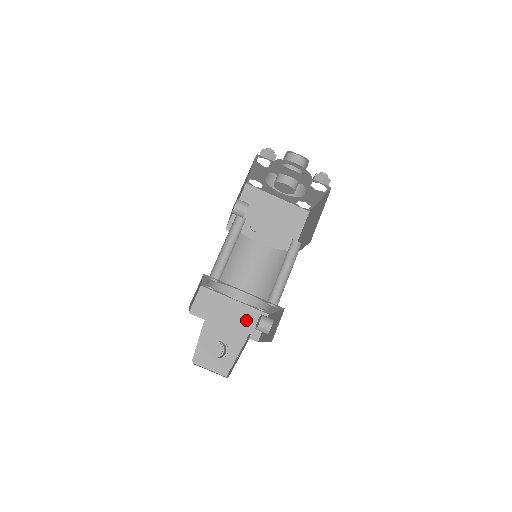
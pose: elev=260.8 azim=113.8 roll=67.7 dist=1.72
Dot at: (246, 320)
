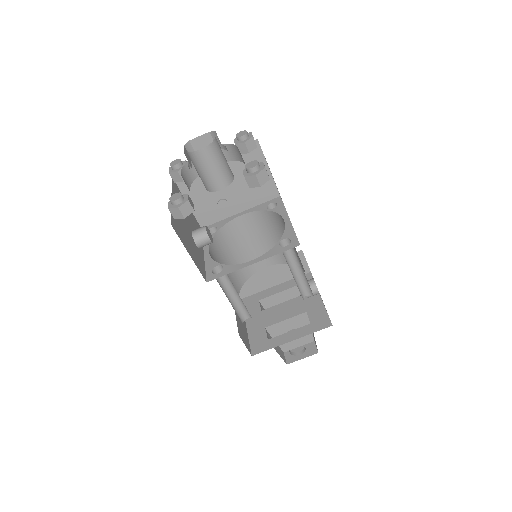
Dot at: (288, 268)
